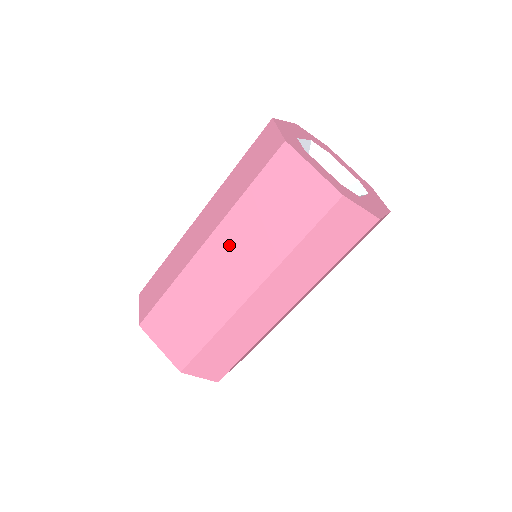
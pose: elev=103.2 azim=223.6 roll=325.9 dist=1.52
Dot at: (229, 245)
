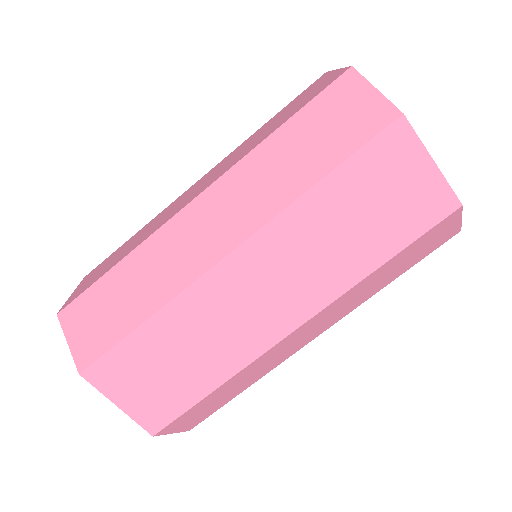
Dot at: (276, 258)
